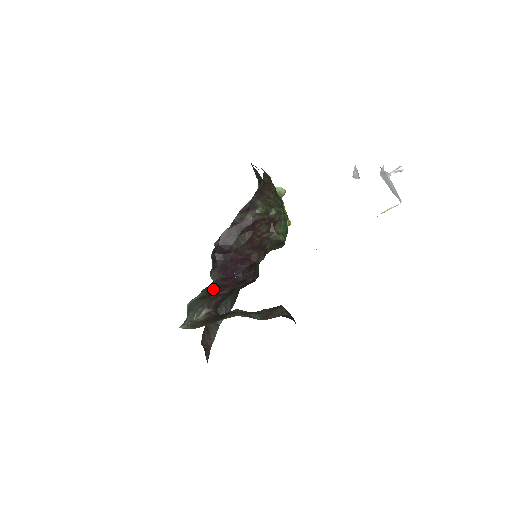
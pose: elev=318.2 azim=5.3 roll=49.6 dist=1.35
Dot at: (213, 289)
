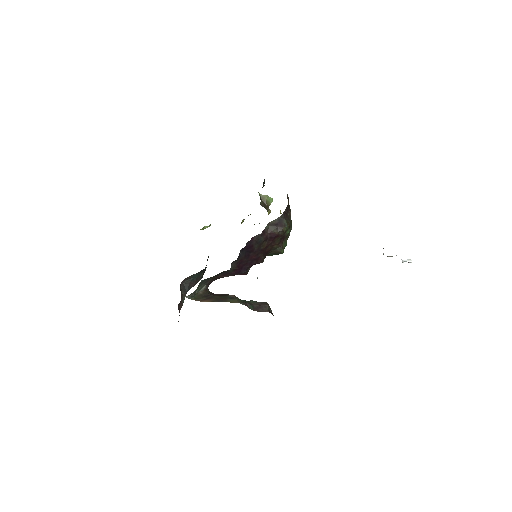
Dot at: (221, 273)
